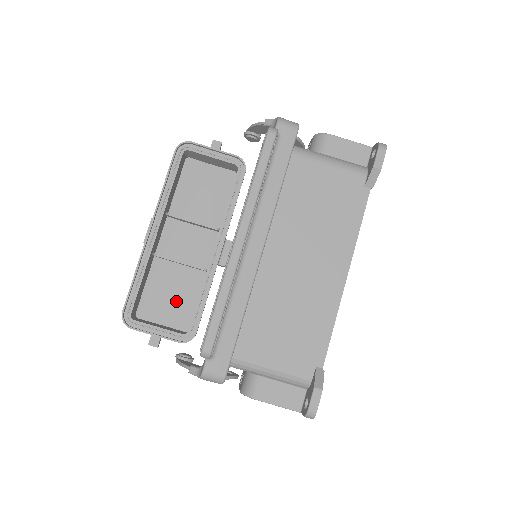
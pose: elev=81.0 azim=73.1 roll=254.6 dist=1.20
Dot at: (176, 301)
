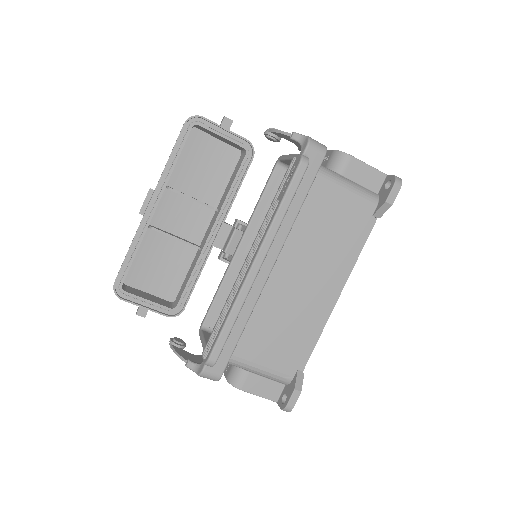
Dot at: (165, 272)
